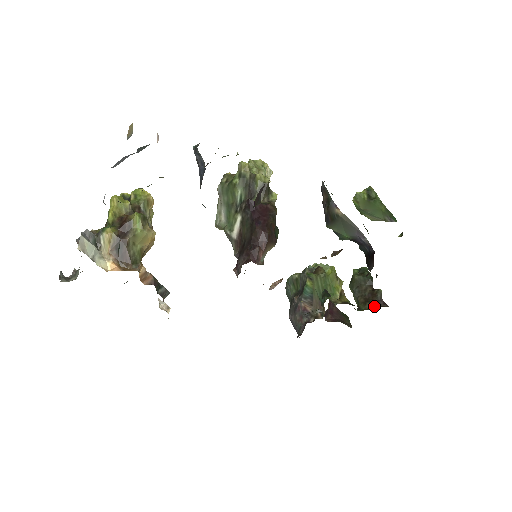
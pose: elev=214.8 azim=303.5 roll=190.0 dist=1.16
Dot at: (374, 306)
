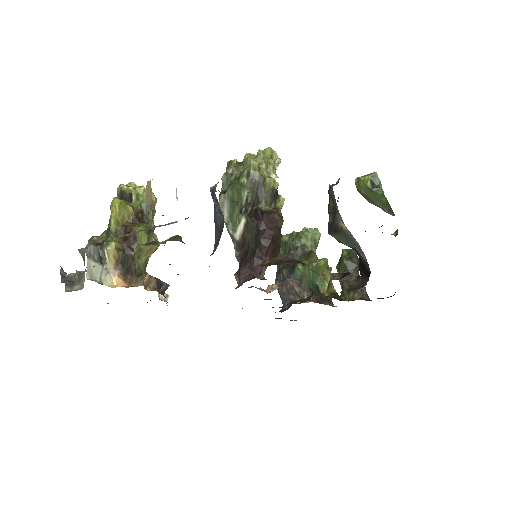
Dot at: (357, 298)
